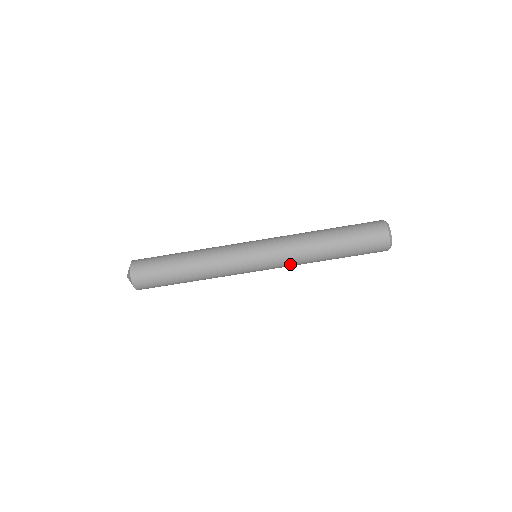
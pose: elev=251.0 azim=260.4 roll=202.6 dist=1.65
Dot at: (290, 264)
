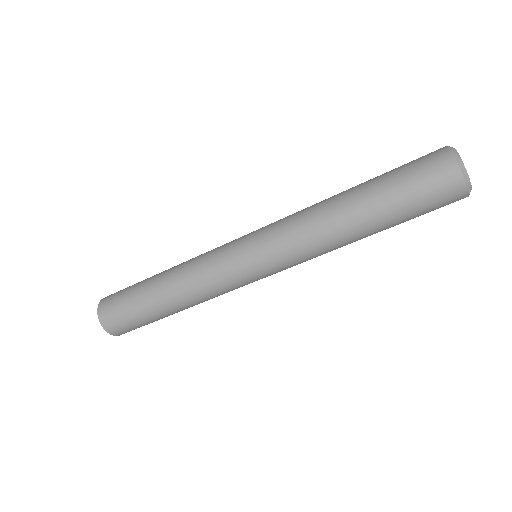
Dot at: (304, 256)
